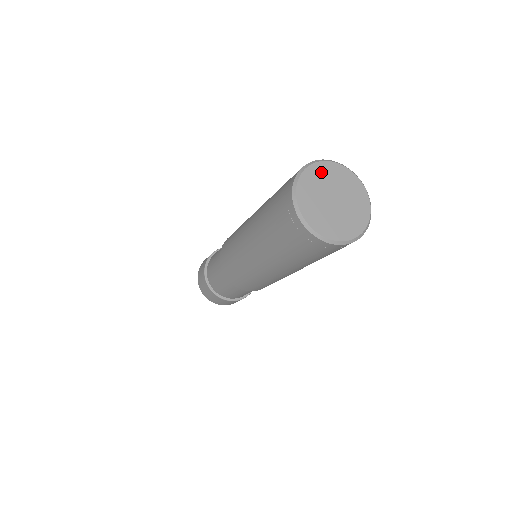
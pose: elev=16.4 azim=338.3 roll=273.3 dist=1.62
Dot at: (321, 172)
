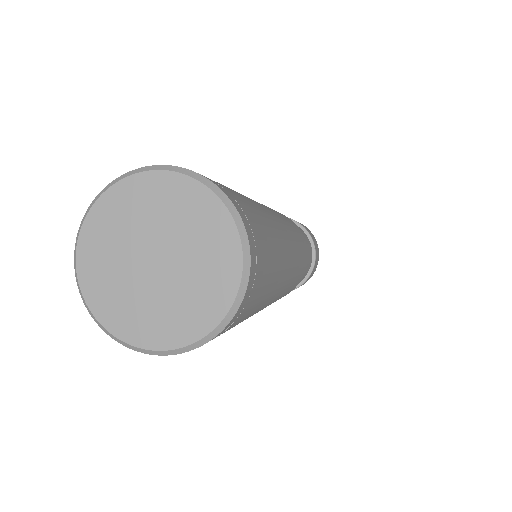
Dot at: (178, 198)
